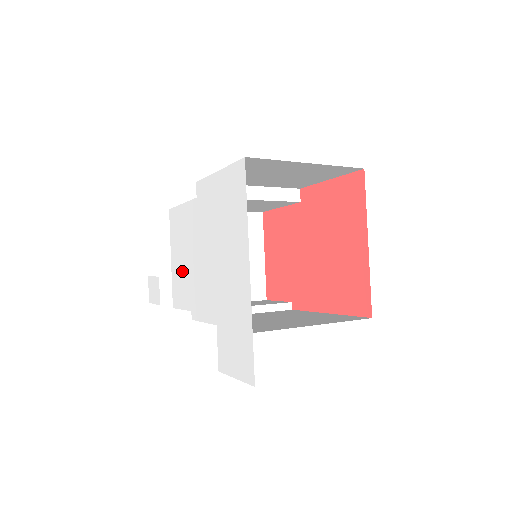
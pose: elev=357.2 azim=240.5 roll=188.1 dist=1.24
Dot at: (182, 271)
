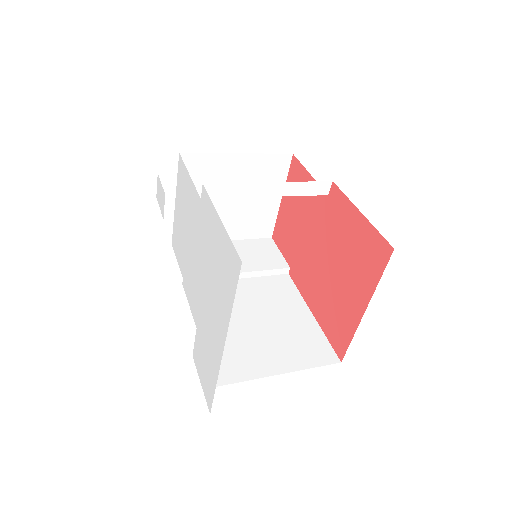
Dot at: (181, 233)
